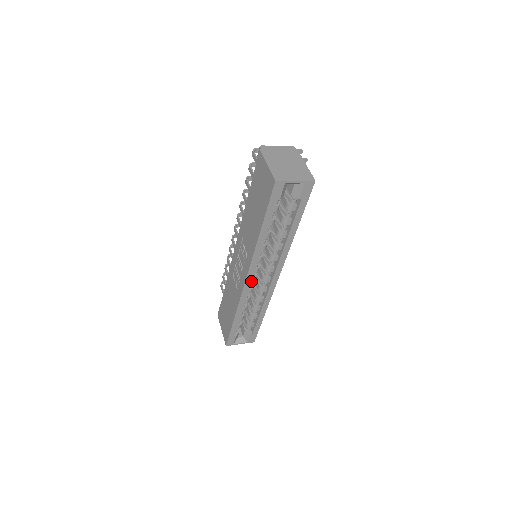
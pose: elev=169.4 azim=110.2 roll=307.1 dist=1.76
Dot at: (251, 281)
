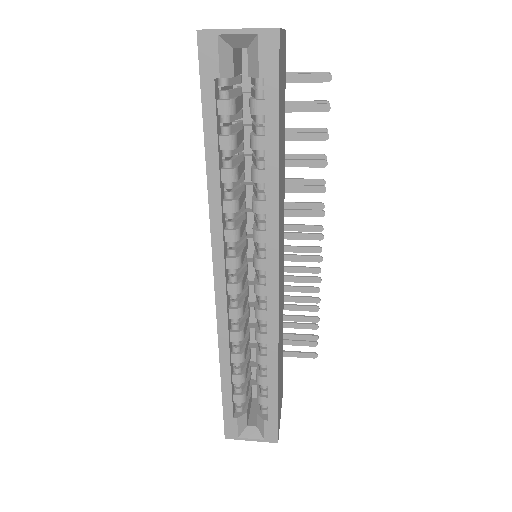
Dot at: (230, 288)
